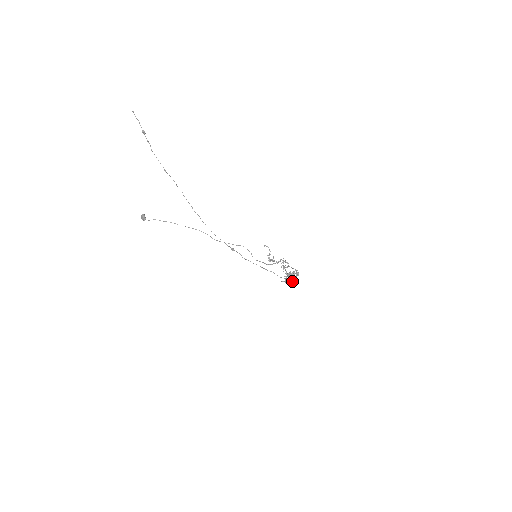
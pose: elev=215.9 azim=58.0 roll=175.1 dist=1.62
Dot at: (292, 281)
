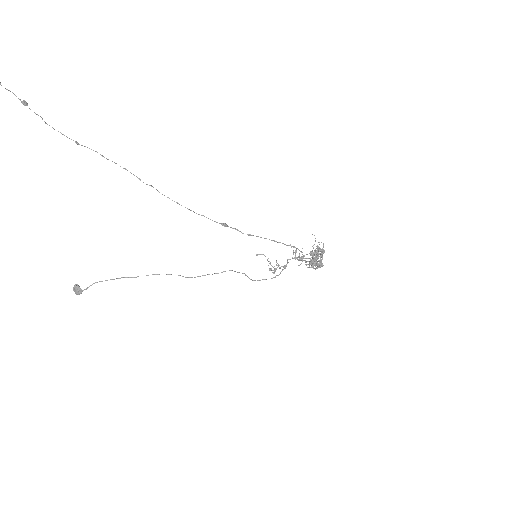
Dot at: (320, 264)
